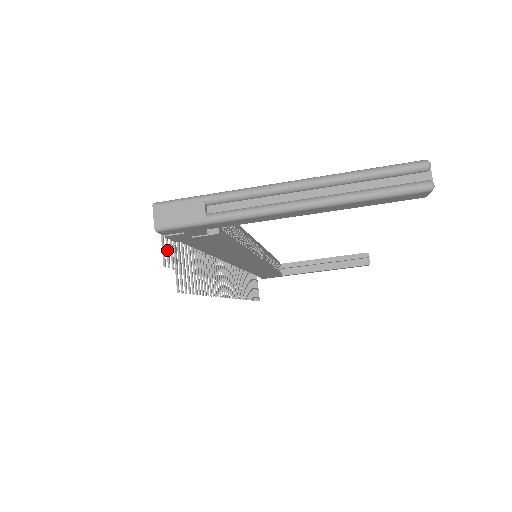
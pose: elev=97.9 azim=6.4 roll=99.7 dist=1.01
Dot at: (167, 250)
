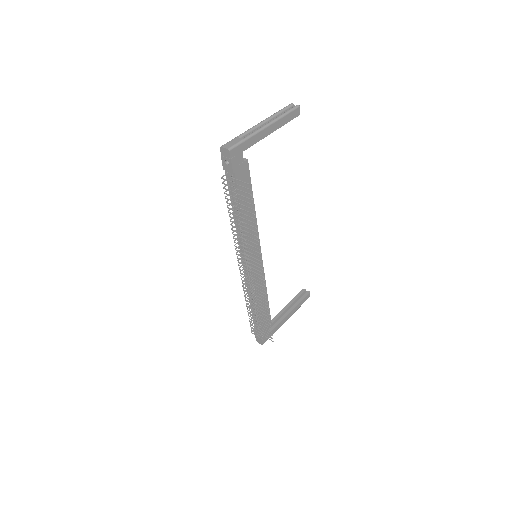
Dot at: (230, 186)
